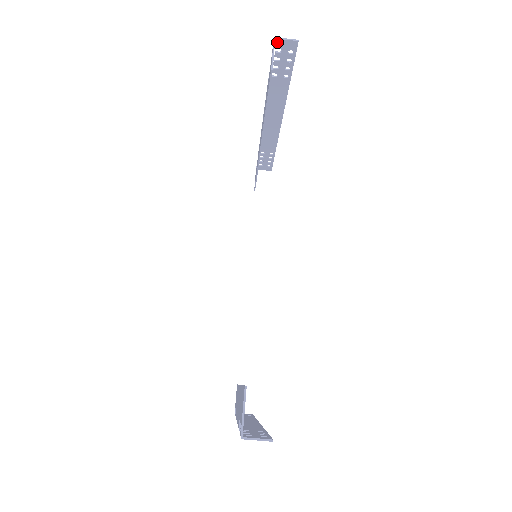
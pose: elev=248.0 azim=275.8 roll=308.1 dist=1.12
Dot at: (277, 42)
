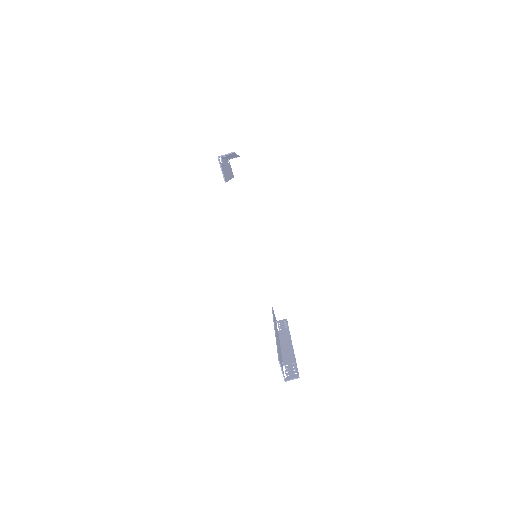
Dot at: occluded
